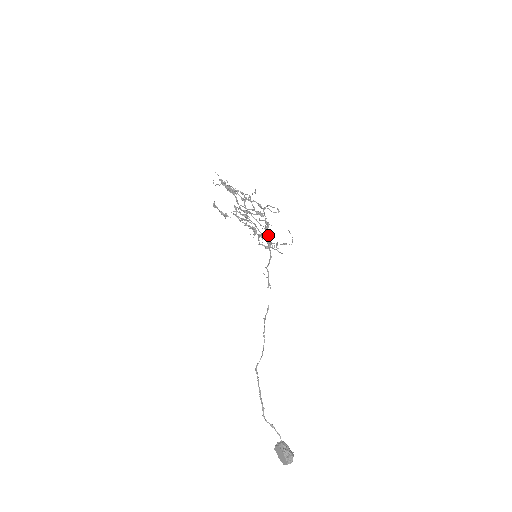
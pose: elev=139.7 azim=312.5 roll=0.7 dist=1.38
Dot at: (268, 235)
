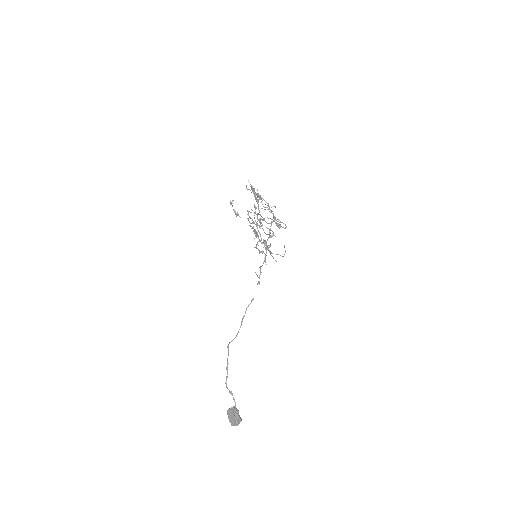
Dot at: occluded
